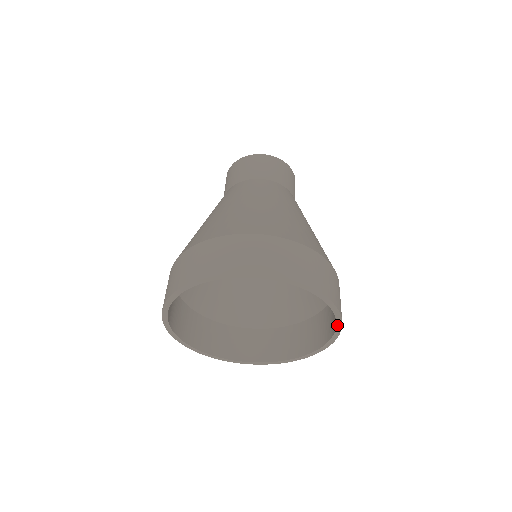
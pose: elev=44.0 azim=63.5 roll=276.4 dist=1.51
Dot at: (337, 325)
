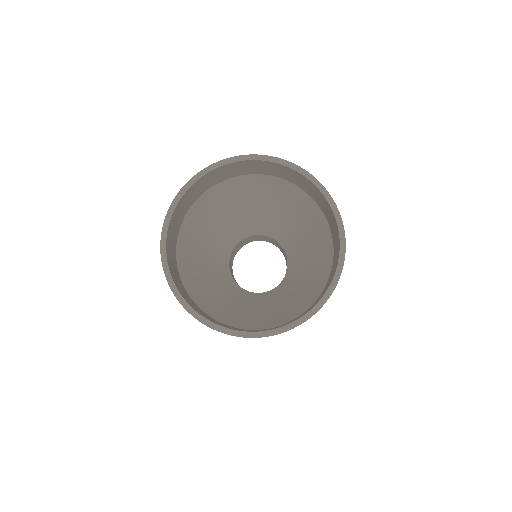
Dot at: (288, 167)
